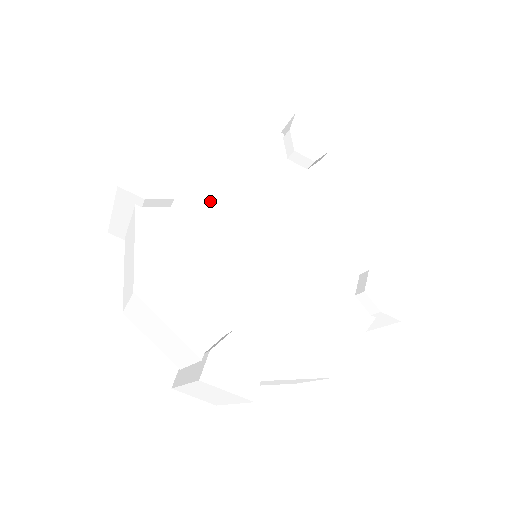
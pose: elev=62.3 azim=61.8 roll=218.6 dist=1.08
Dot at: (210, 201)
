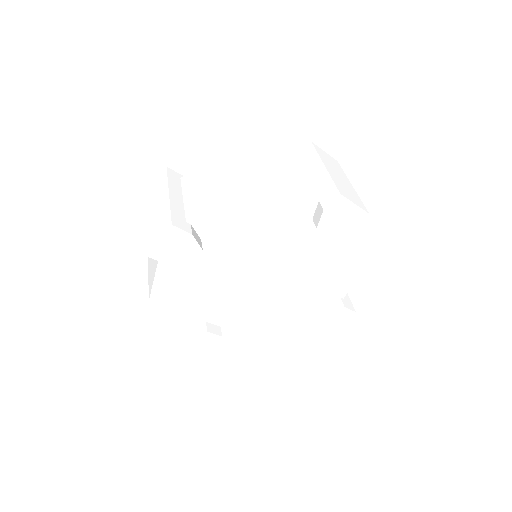
Dot at: (223, 251)
